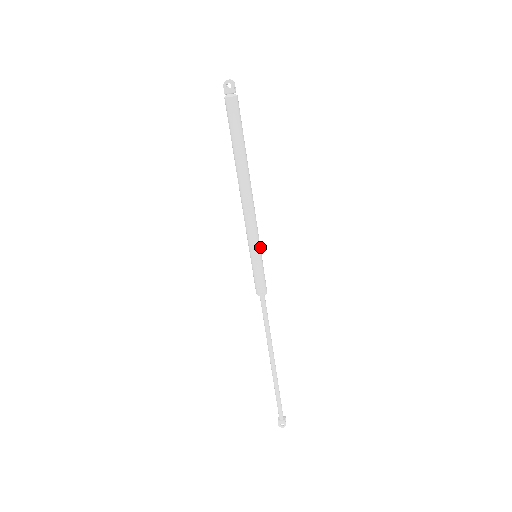
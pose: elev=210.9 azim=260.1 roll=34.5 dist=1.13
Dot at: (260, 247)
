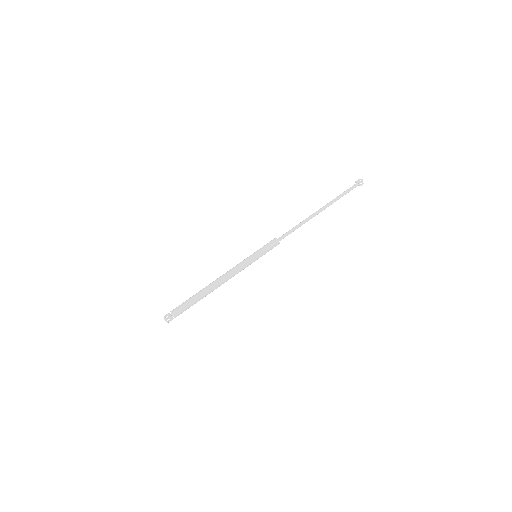
Dot at: (253, 261)
